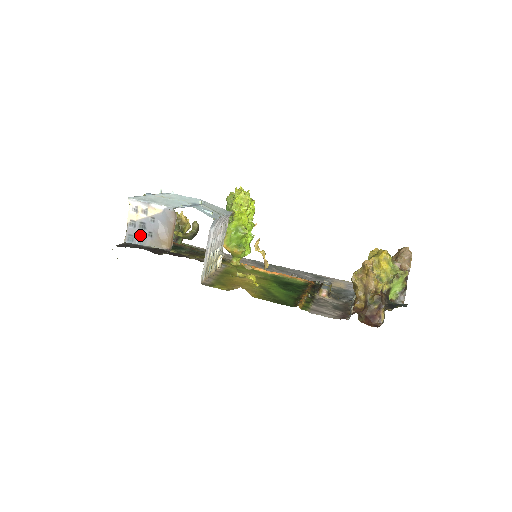
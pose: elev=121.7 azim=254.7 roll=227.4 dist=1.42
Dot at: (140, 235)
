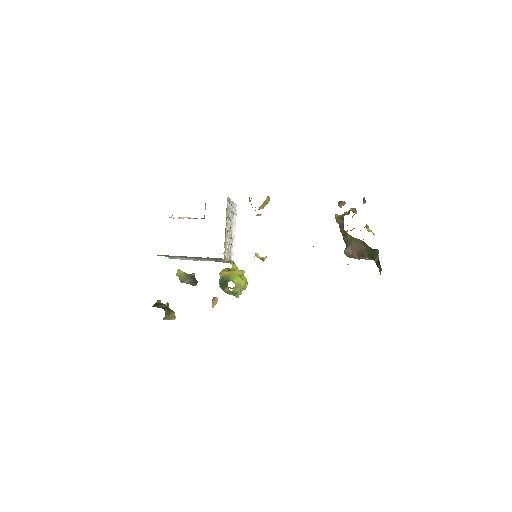
Dot at: occluded
